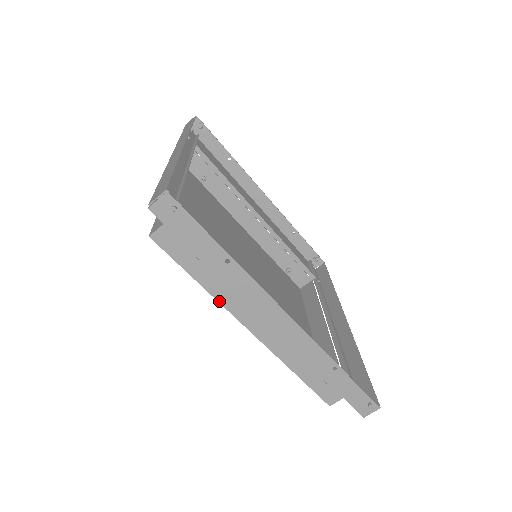
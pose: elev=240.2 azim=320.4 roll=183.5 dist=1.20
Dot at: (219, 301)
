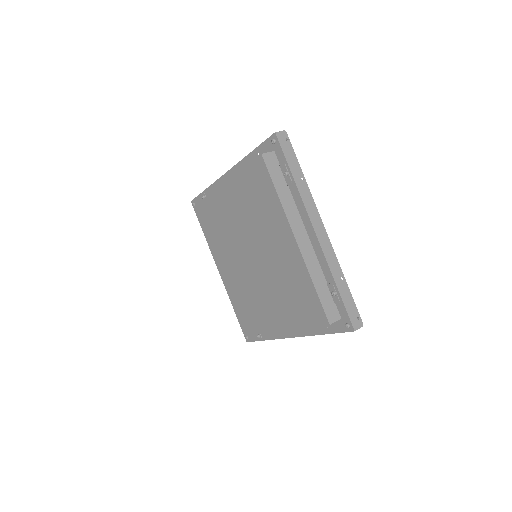
Dot at: (284, 210)
